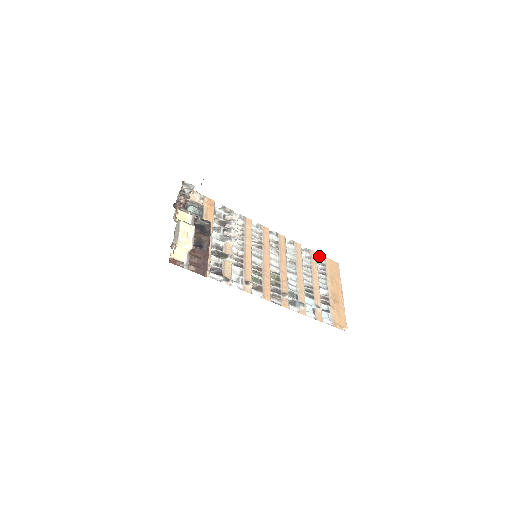
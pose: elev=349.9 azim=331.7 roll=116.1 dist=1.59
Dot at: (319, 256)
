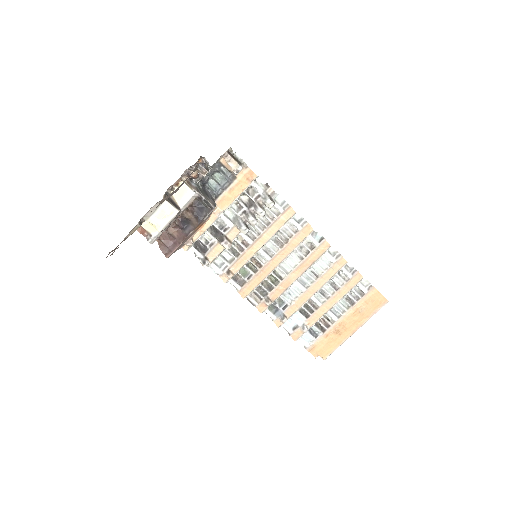
Dot at: (366, 282)
